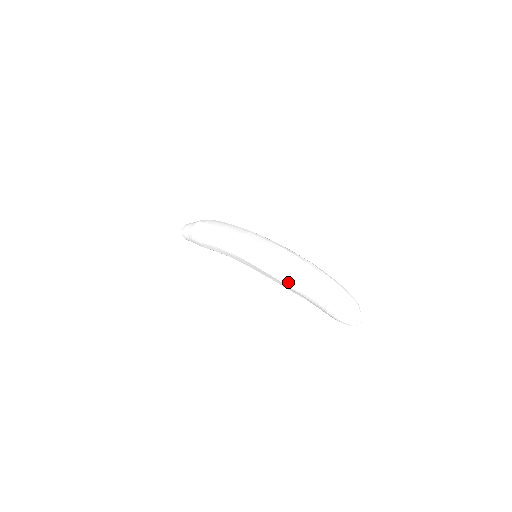
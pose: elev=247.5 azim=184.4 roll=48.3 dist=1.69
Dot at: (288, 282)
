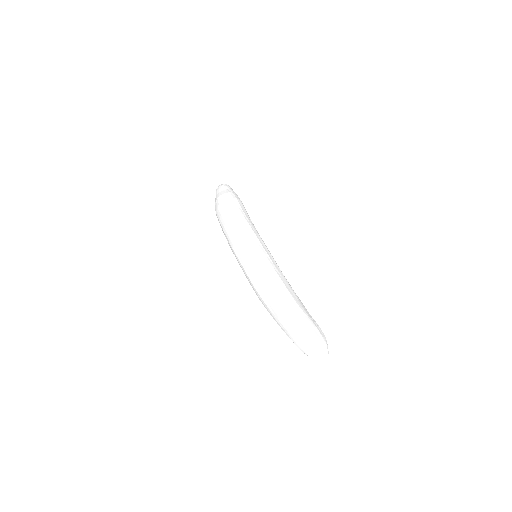
Dot at: occluded
